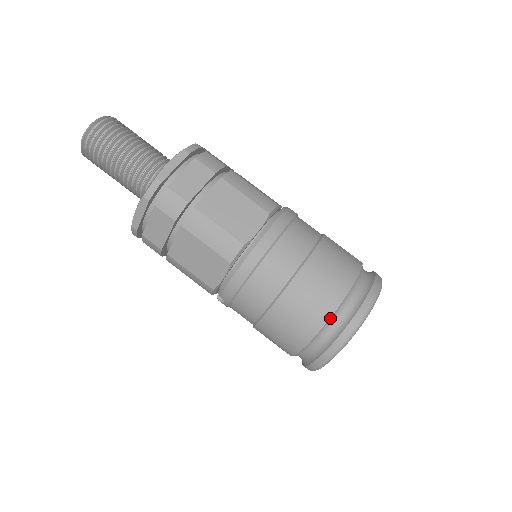
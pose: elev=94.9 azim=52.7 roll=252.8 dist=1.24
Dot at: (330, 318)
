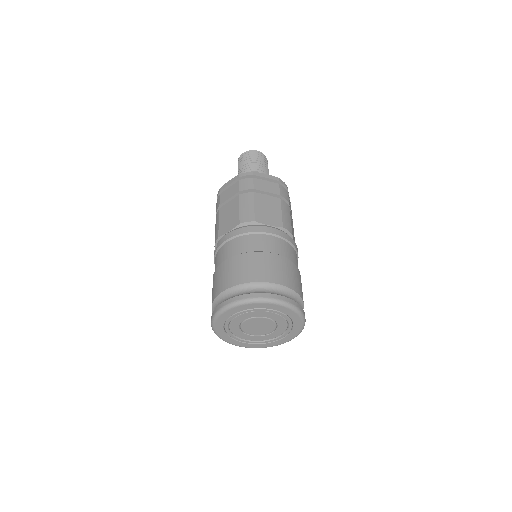
Dot at: (252, 283)
